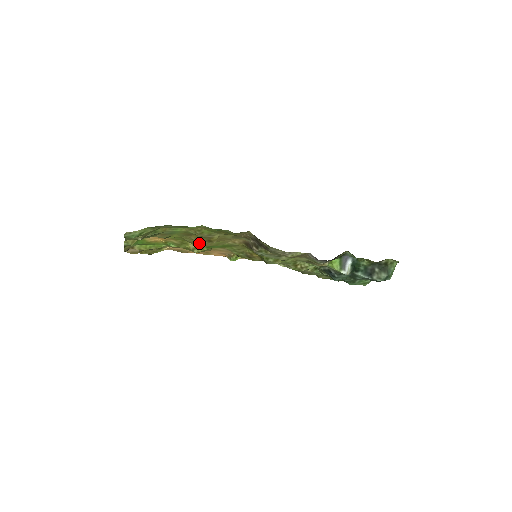
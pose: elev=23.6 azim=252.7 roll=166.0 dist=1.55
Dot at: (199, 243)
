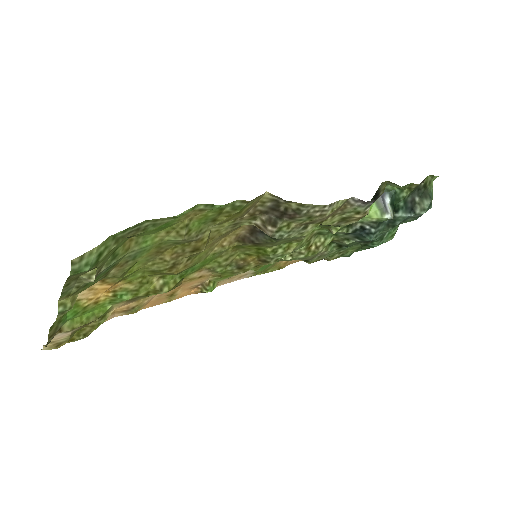
Dot at: (175, 265)
